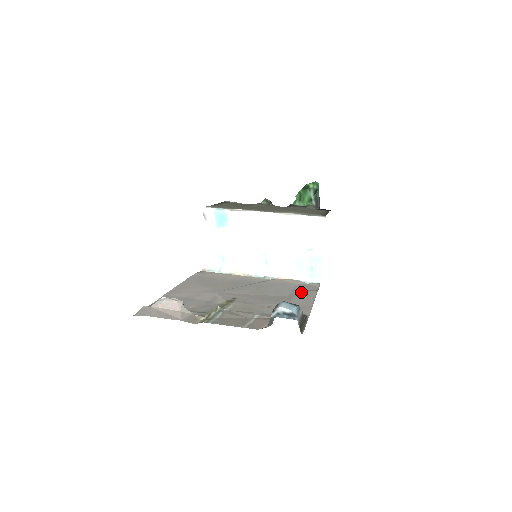
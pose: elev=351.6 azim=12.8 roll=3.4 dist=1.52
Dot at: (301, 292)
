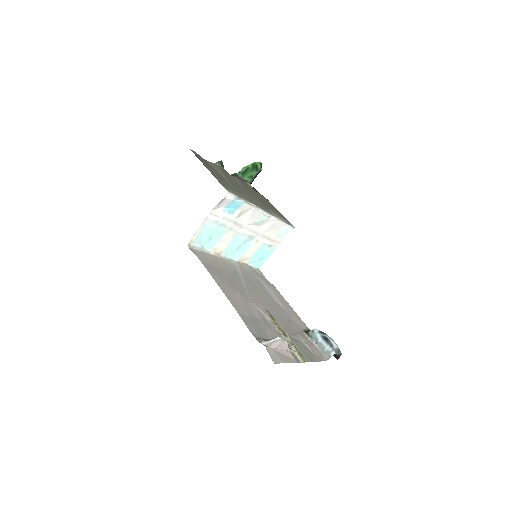
Dot at: (273, 290)
